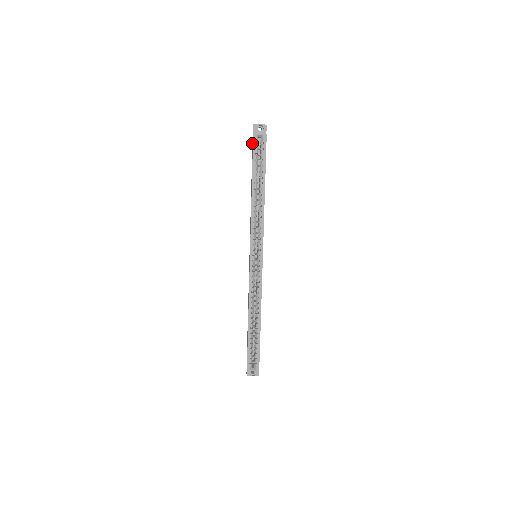
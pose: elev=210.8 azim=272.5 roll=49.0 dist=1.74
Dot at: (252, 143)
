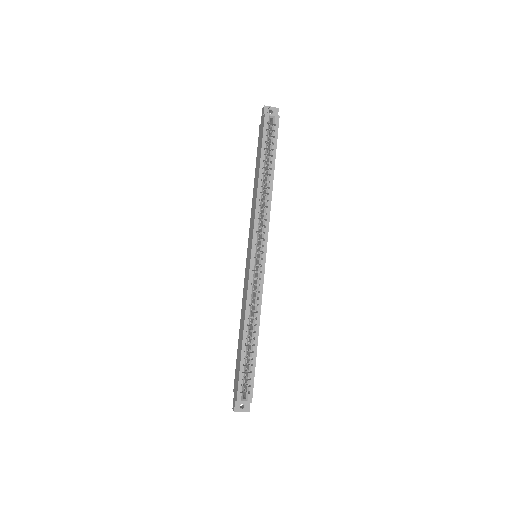
Dot at: (259, 128)
